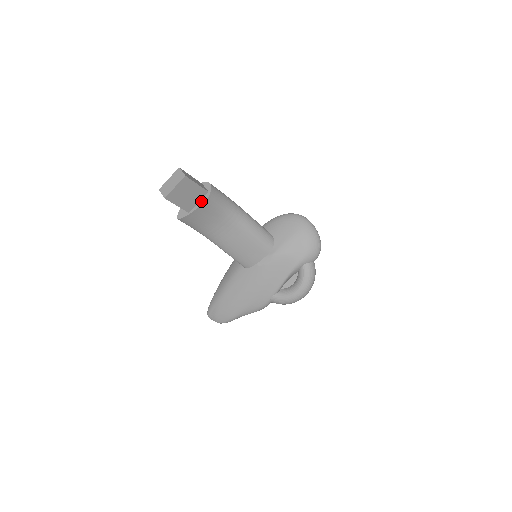
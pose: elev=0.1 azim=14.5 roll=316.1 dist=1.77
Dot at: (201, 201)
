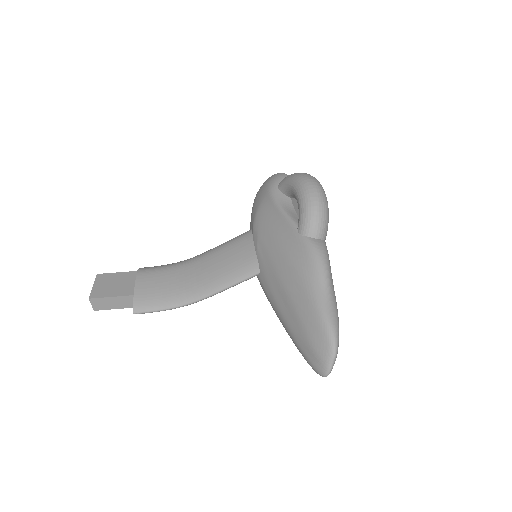
Dot at: (137, 279)
